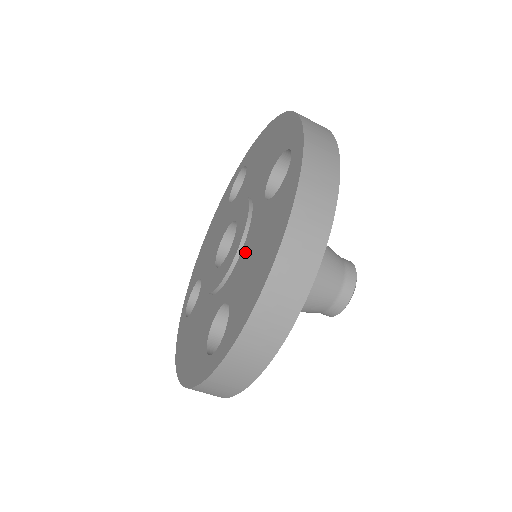
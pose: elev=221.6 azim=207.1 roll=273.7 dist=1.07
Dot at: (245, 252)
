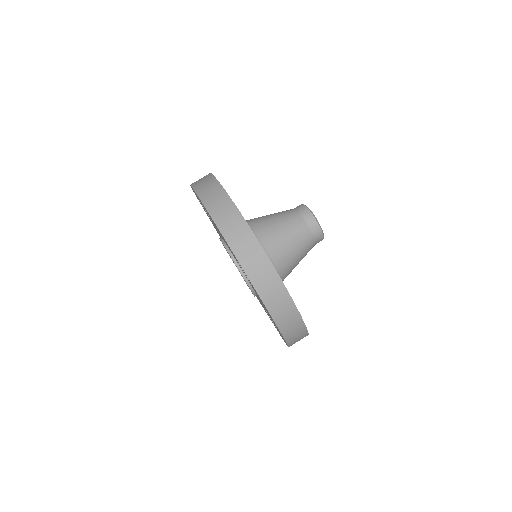
Dot at: occluded
